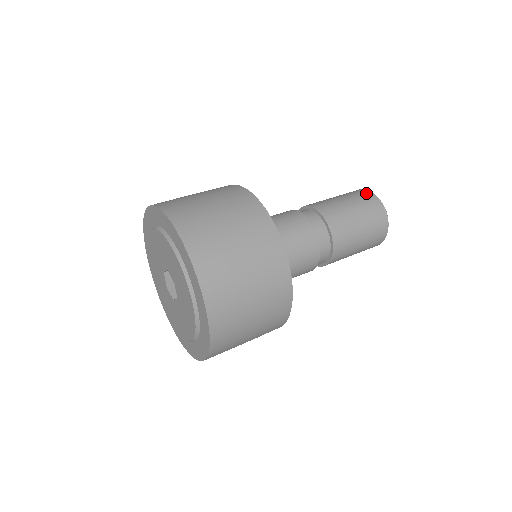
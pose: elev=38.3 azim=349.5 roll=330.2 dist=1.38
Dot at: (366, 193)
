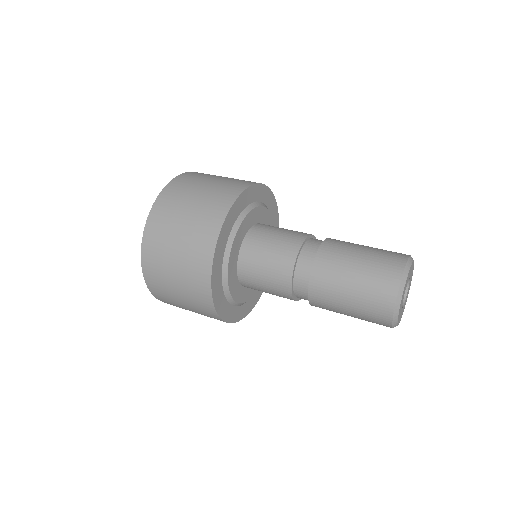
Dot at: (397, 262)
